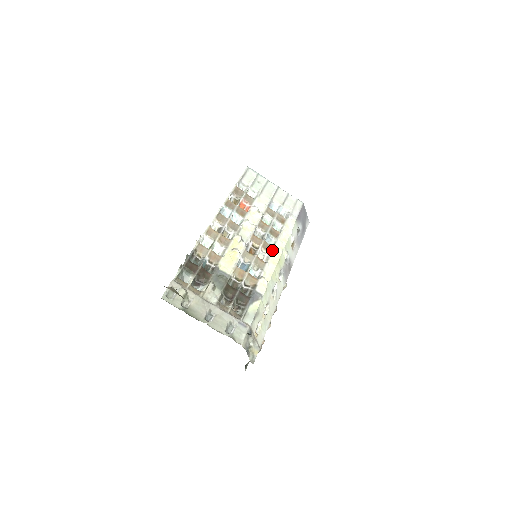
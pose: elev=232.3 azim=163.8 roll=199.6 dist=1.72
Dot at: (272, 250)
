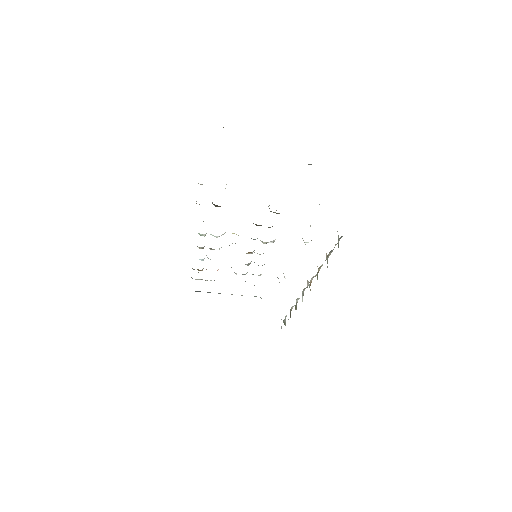
Dot at: occluded
